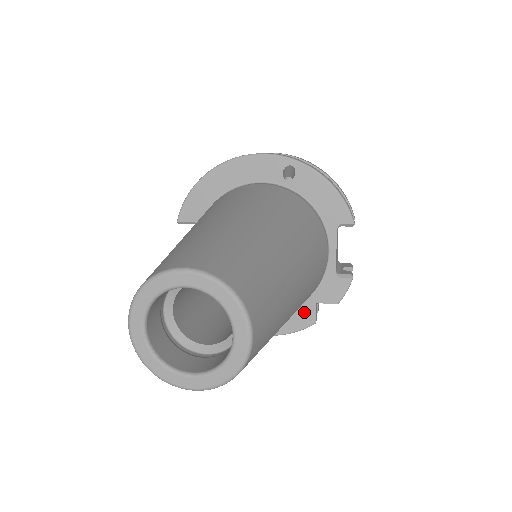
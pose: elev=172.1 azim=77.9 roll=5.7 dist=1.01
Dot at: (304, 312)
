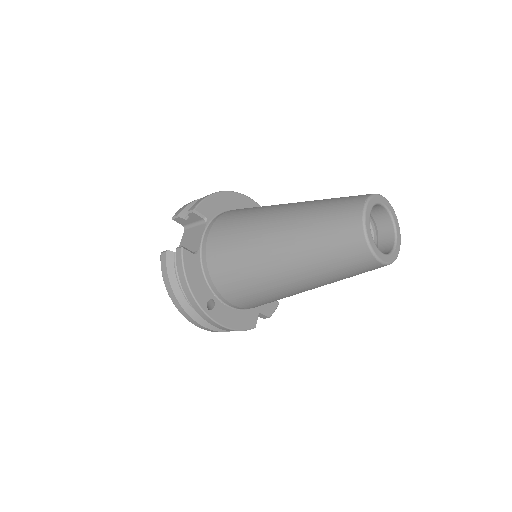
Dot at: (251, 316)
